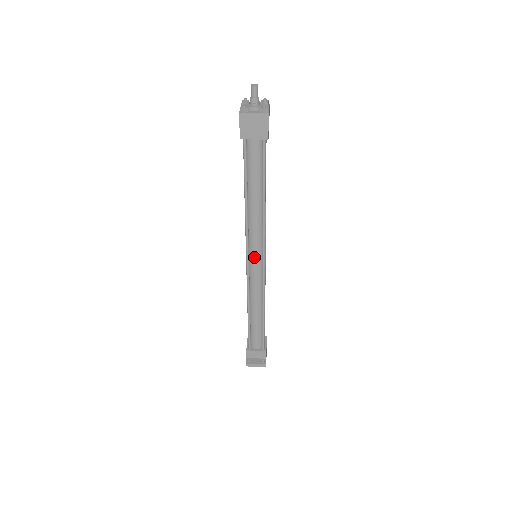
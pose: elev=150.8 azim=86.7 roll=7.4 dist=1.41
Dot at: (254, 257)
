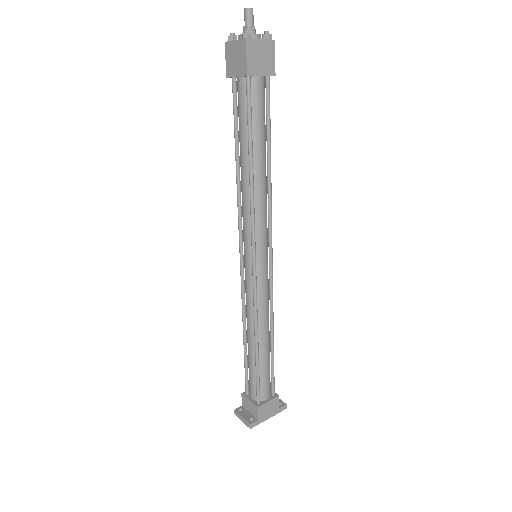
Dot at: (245, 252)
